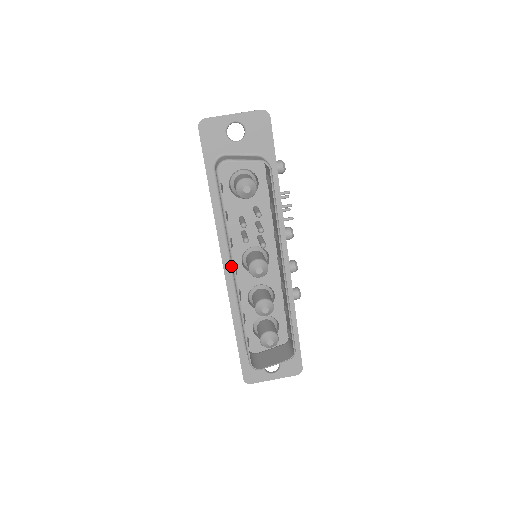
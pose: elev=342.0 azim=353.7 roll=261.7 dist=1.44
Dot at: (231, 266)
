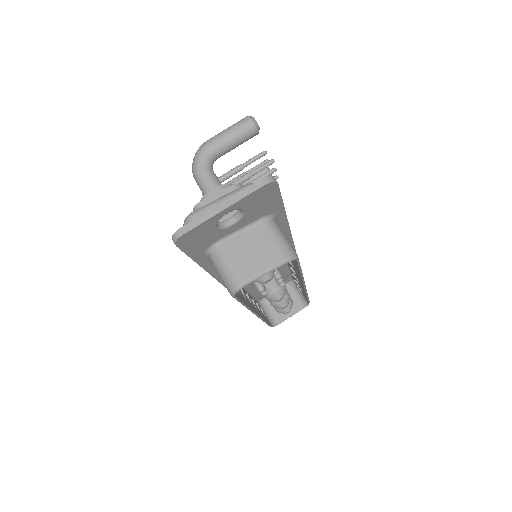
Dot at: occluded
